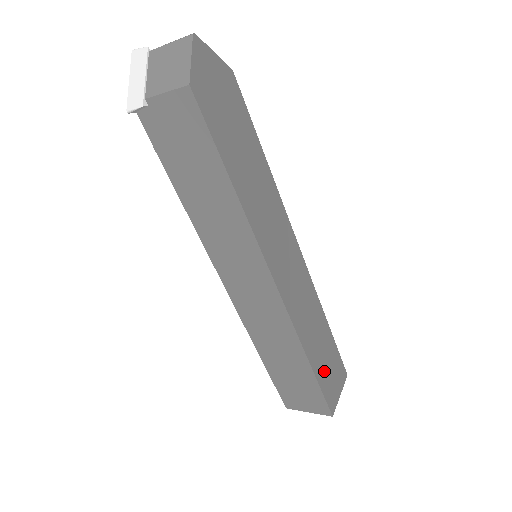
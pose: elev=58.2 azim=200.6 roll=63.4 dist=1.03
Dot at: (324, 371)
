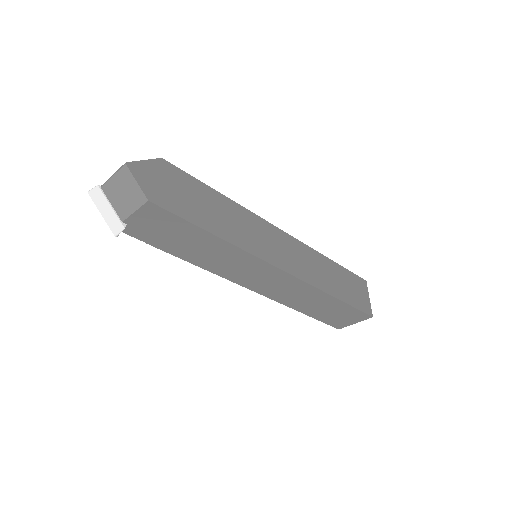
Dot at: (349, 294)
